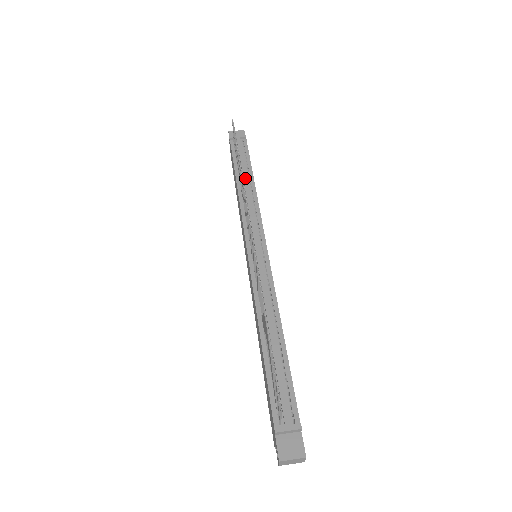
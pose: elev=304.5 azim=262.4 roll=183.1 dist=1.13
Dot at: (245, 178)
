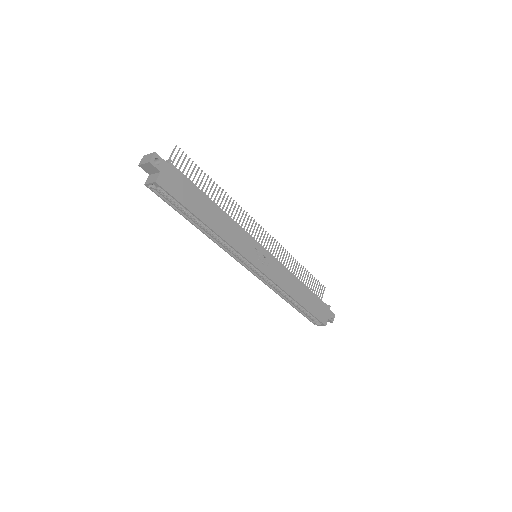
Dot at: occluded
